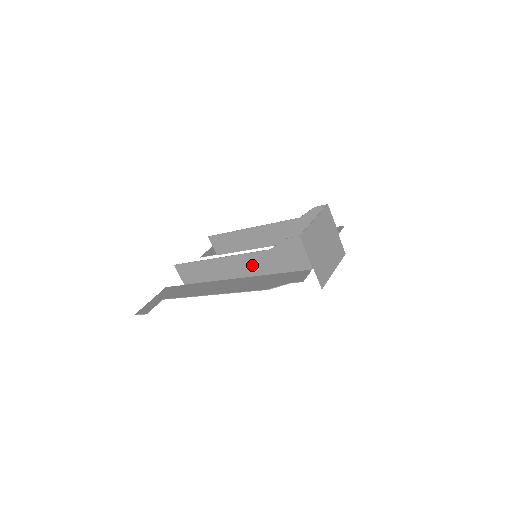
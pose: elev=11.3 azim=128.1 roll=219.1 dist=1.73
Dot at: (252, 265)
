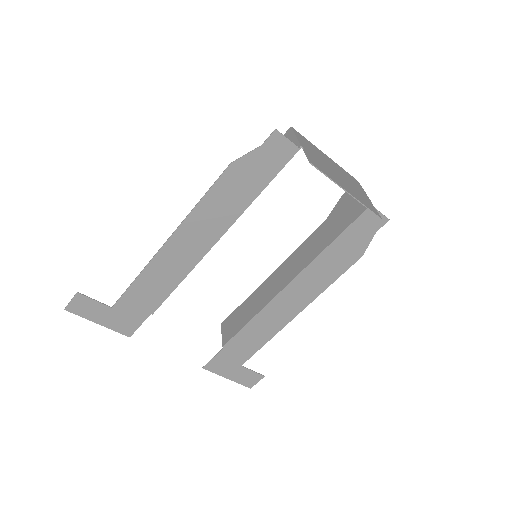
Dot at: occluded
